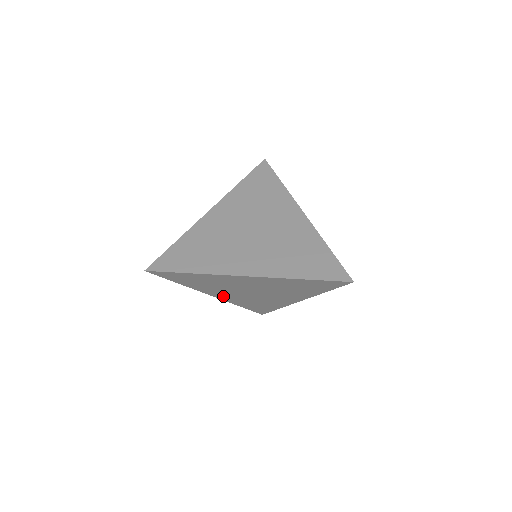
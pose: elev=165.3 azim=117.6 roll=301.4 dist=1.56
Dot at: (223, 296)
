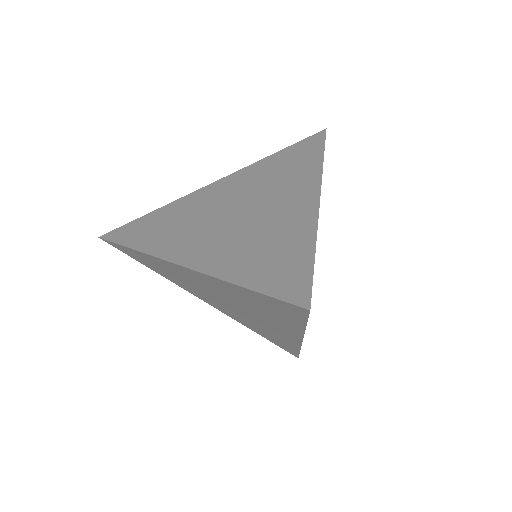
Dot at: (216, 306)
